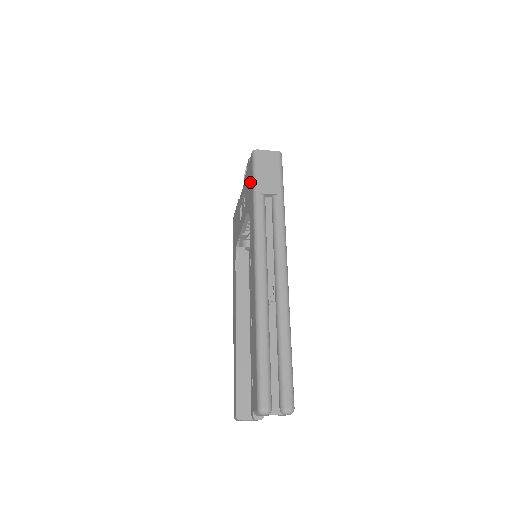
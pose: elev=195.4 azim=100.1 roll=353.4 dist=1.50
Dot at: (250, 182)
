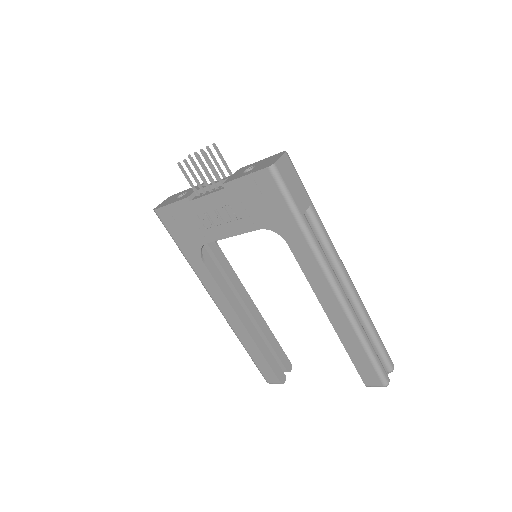
Dot at: (272, 201)
